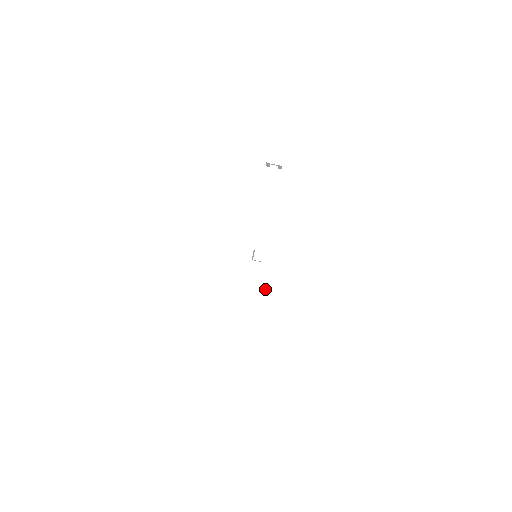
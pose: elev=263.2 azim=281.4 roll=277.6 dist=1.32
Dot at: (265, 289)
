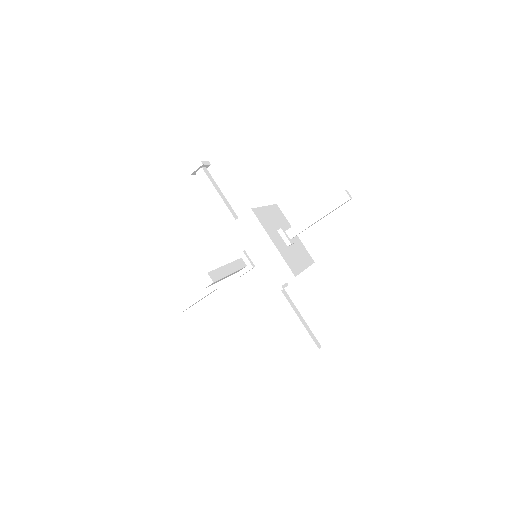
Dot at: (274, 284)
